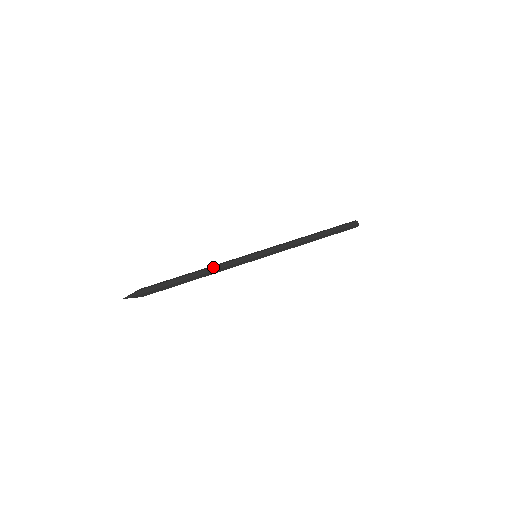
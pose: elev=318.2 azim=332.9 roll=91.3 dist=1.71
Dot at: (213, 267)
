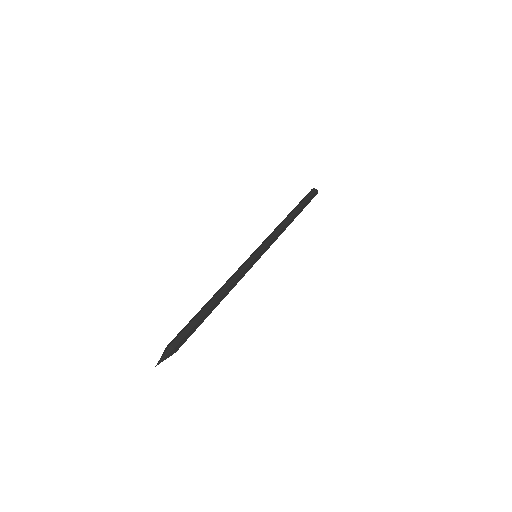
Dot at: (226, 284)
